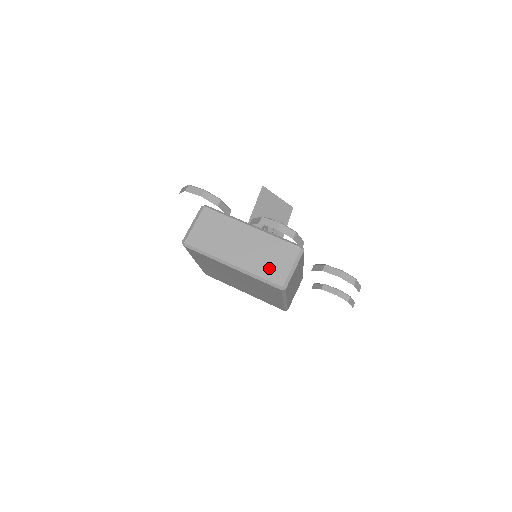
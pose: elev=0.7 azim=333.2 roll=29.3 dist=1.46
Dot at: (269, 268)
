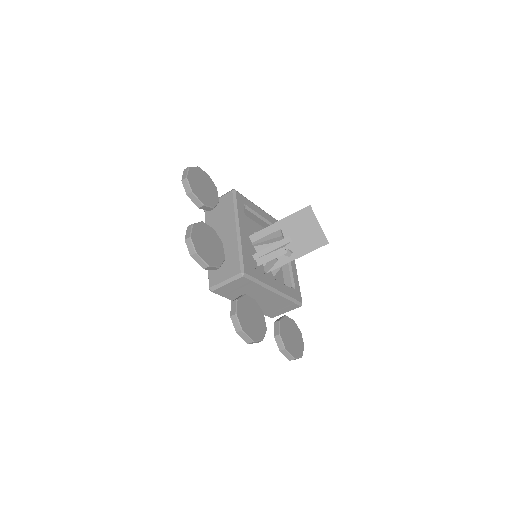
Dot at: occluded
